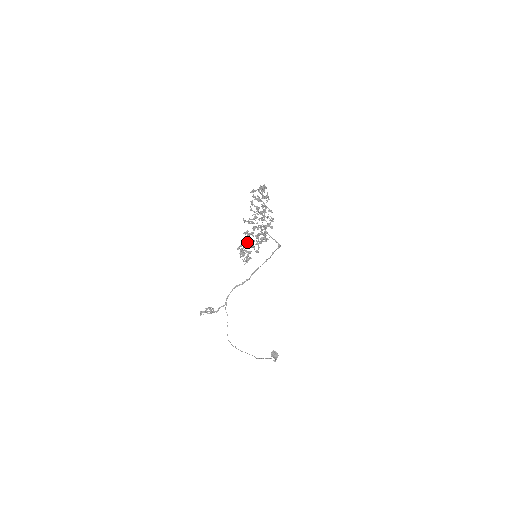
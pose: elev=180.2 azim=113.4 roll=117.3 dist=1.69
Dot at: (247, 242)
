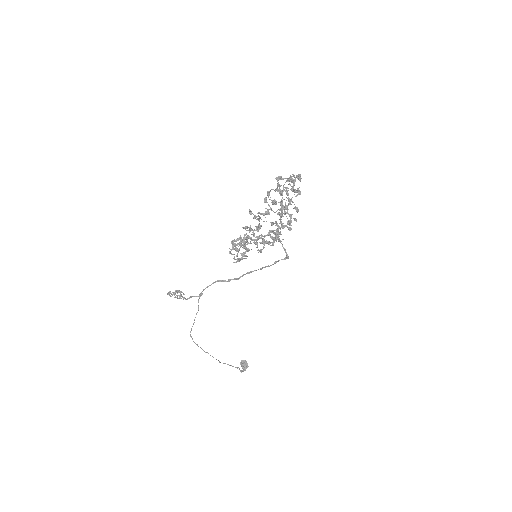
Dot at: occluded
